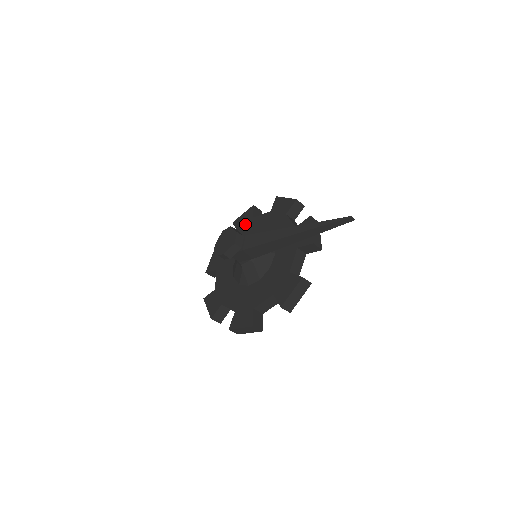
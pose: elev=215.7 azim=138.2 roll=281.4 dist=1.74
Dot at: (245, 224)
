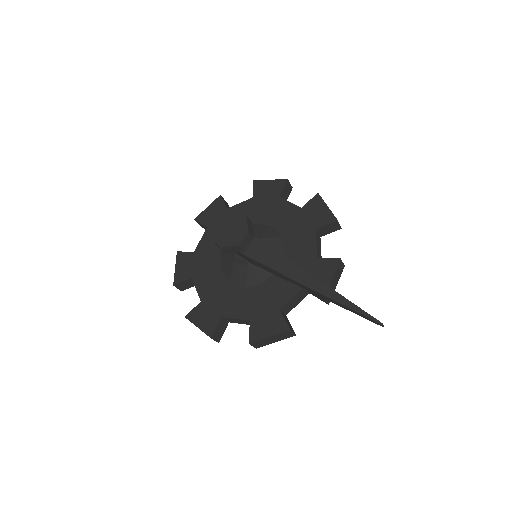
Dot at: (266, 197)
